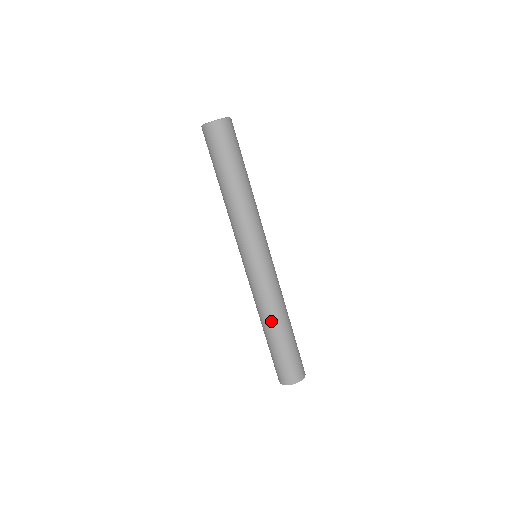
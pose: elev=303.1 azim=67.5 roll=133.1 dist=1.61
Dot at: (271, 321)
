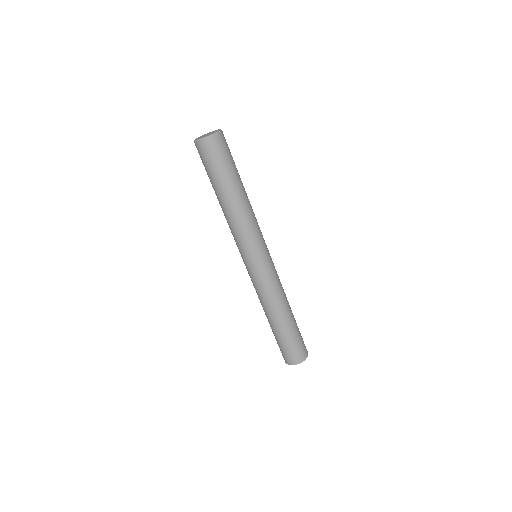
Dot at: (272, 314)
